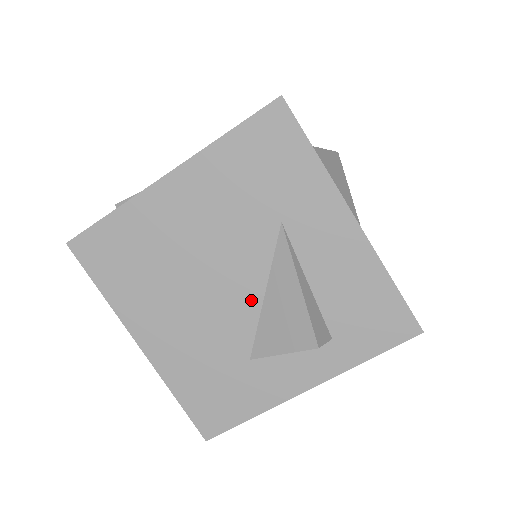
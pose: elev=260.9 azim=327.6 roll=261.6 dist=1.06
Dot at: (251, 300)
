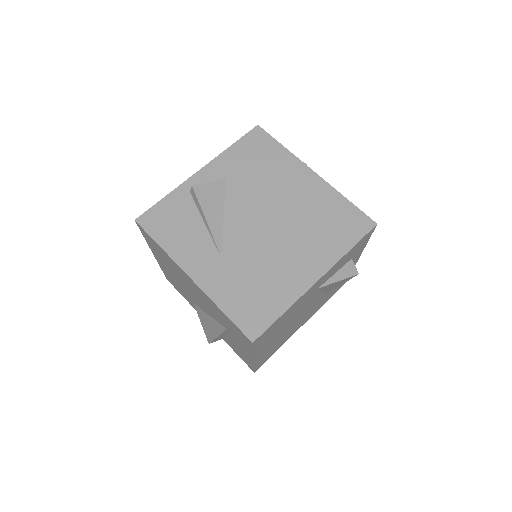
Dot at: (203, 308)
